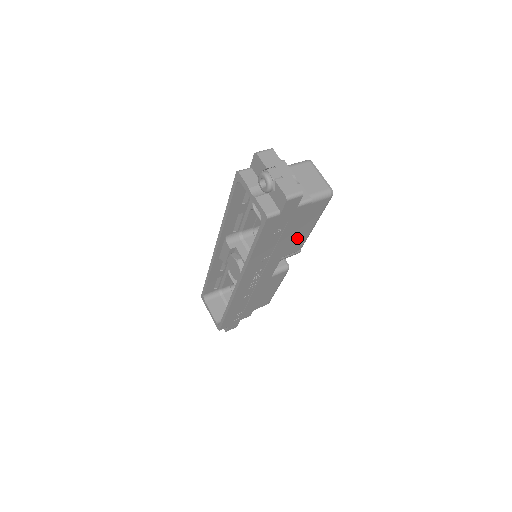
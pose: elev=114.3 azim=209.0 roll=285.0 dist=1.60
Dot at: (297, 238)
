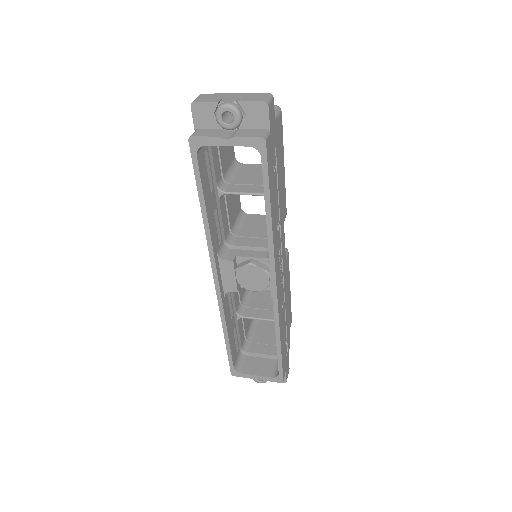
Dot at: occluded
